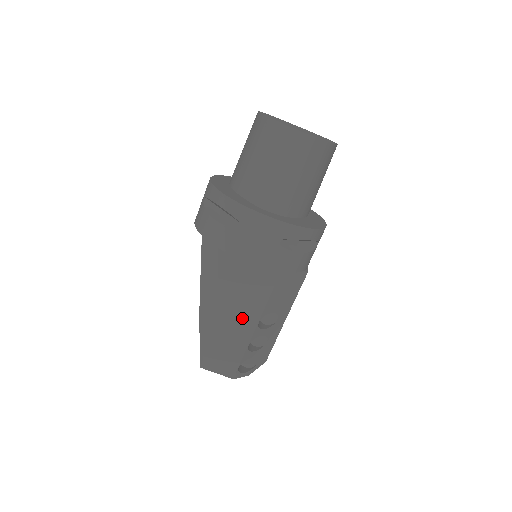
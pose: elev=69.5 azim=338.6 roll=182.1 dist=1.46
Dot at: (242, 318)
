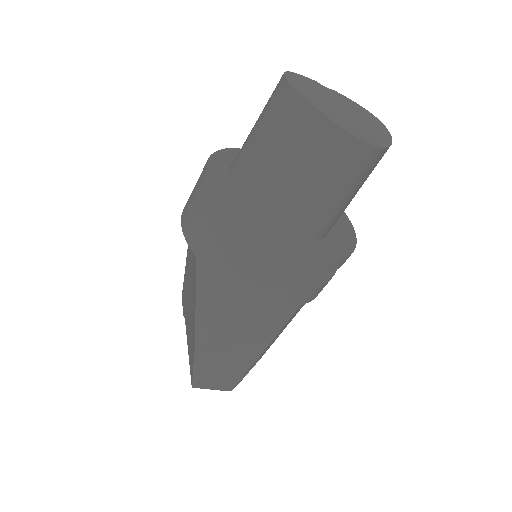
Dot at: (249, 345)
